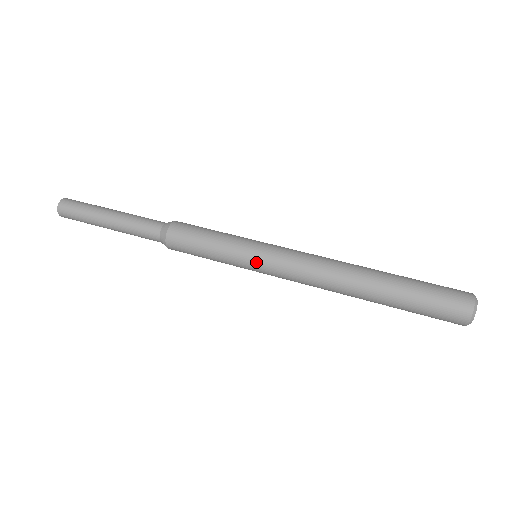
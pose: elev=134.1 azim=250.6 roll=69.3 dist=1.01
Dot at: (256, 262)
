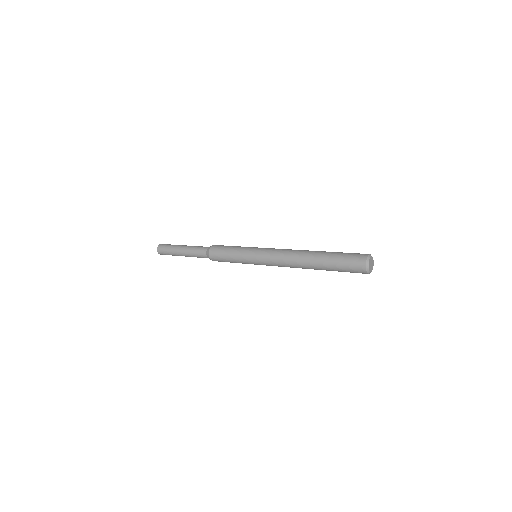
Dot at: (256, 249)
